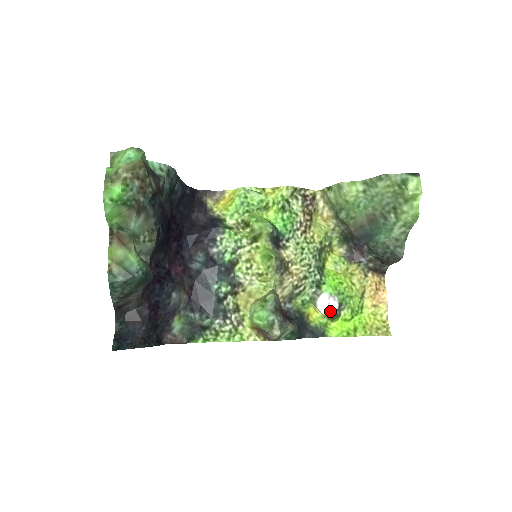
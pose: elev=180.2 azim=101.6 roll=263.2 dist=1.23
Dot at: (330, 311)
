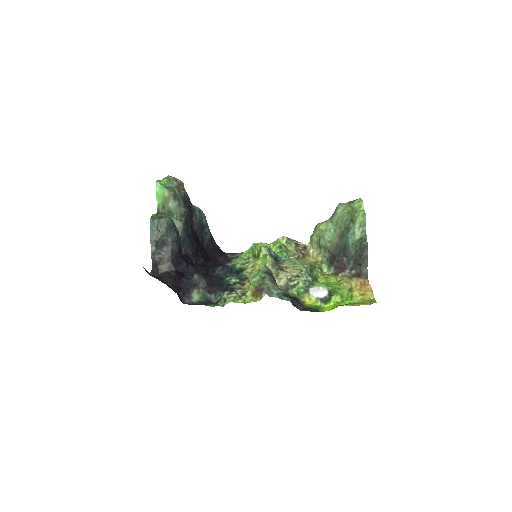
Dot at: (320, 294)
